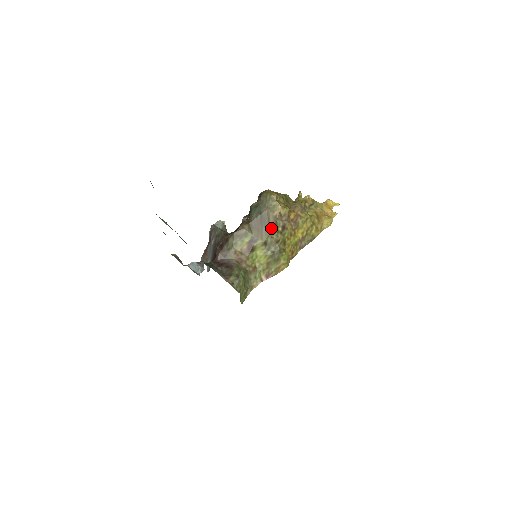
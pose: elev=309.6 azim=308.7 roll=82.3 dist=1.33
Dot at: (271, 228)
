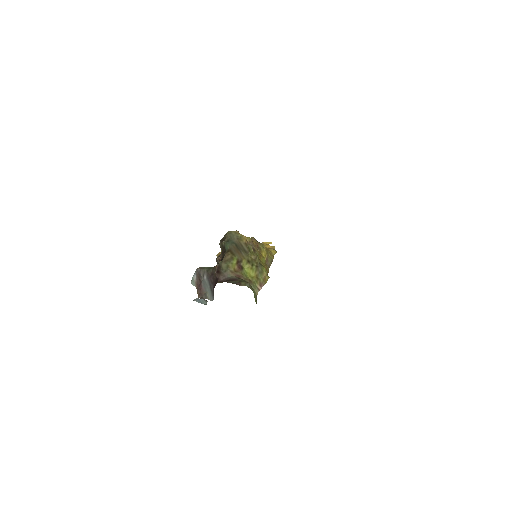
Dot at: (247, 251)
